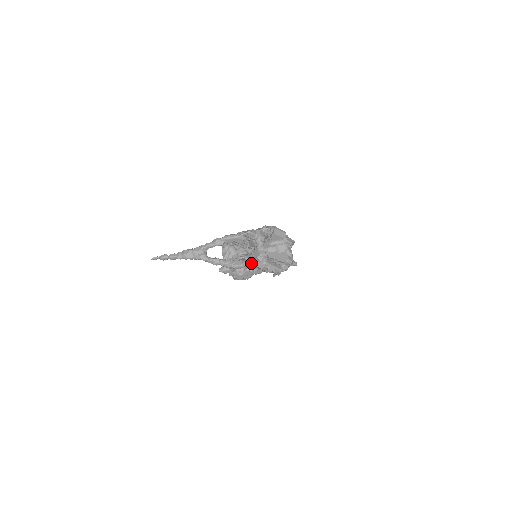
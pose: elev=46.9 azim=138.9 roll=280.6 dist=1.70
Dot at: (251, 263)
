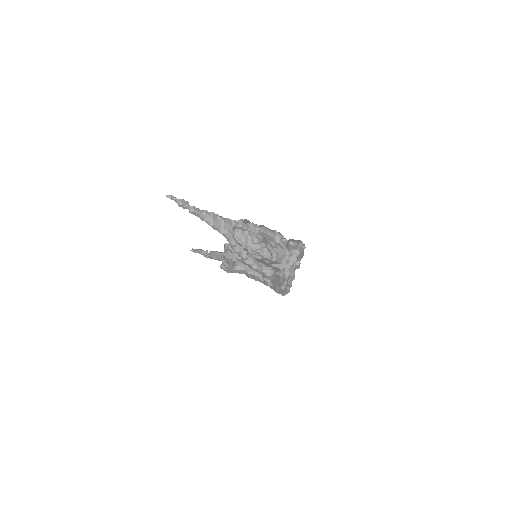
Dot at: (281, 278)
